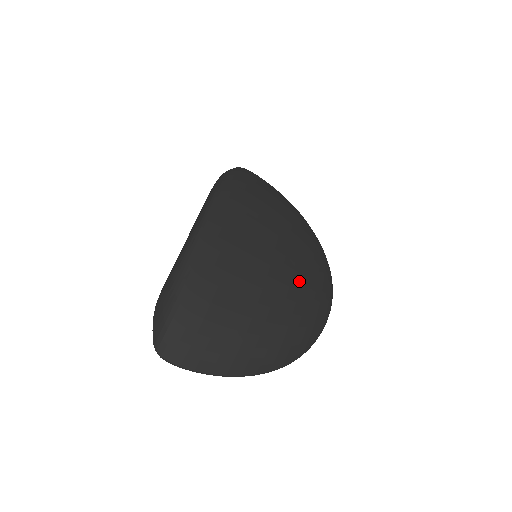
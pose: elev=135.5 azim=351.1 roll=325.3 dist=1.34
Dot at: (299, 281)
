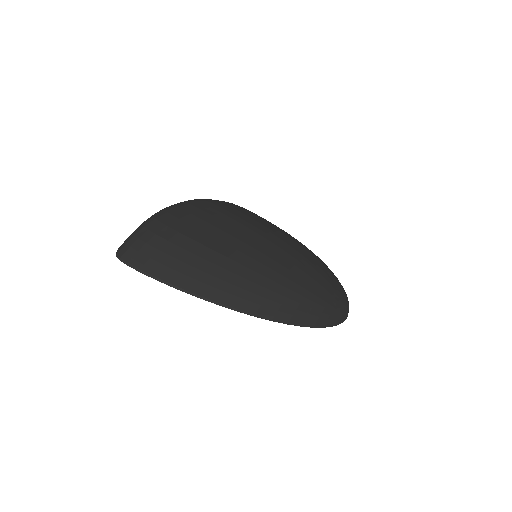
Dot at: (300, 257)
